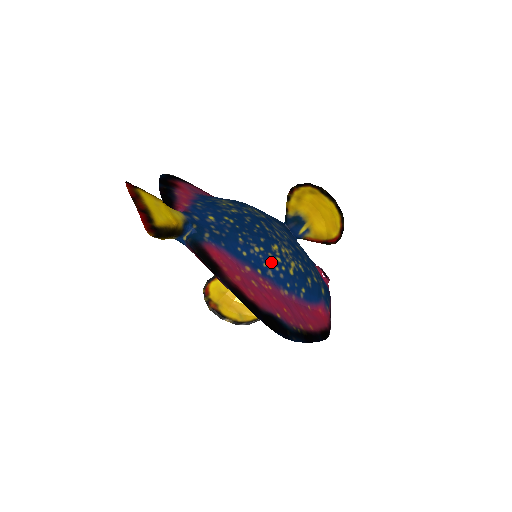
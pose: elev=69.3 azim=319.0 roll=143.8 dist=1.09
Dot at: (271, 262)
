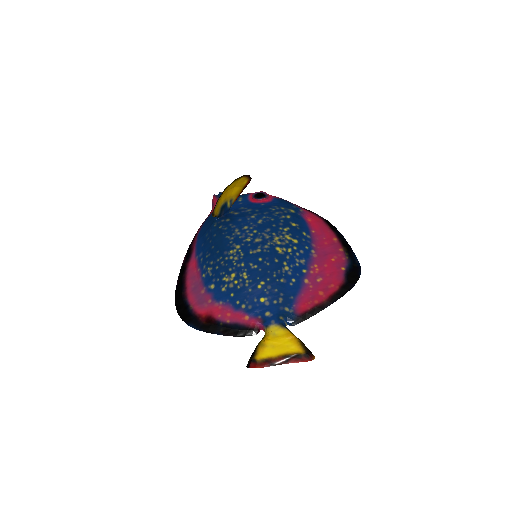
Dot at: (294, 258)
